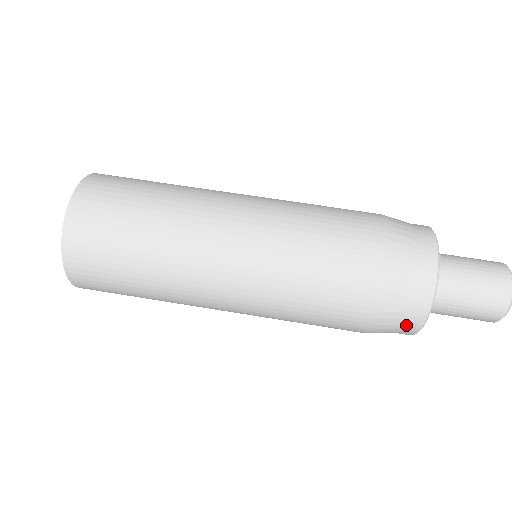
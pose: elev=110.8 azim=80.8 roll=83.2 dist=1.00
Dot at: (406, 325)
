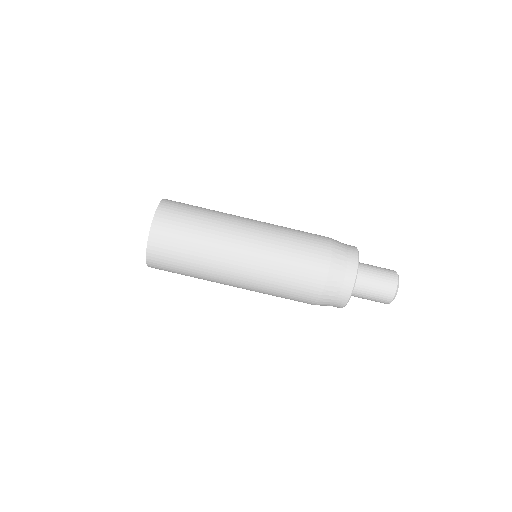
Dot at: (339, 300)
